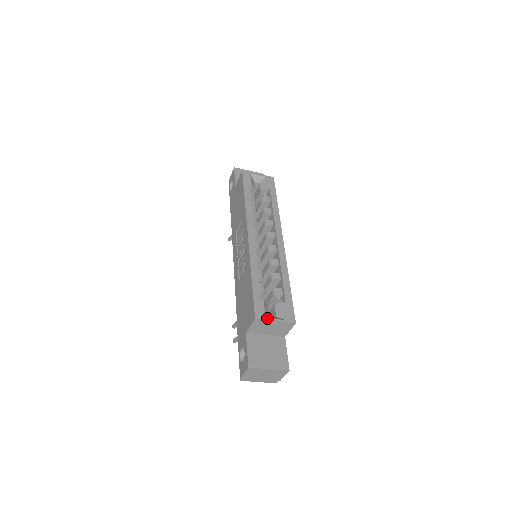
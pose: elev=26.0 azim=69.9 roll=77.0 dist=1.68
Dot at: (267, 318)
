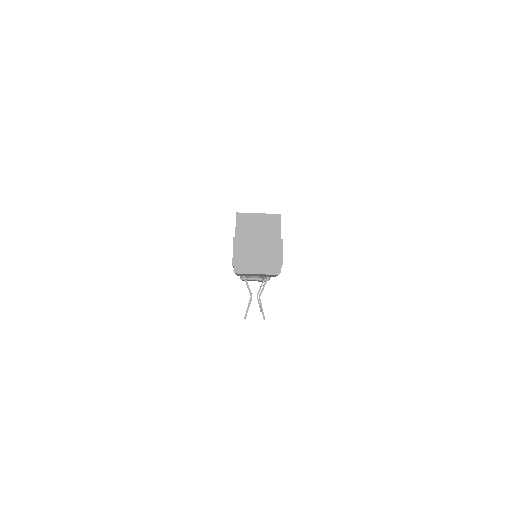
Dot at: (249, 213)
